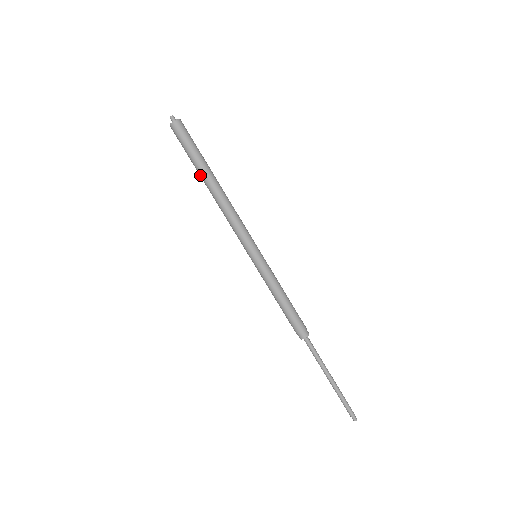
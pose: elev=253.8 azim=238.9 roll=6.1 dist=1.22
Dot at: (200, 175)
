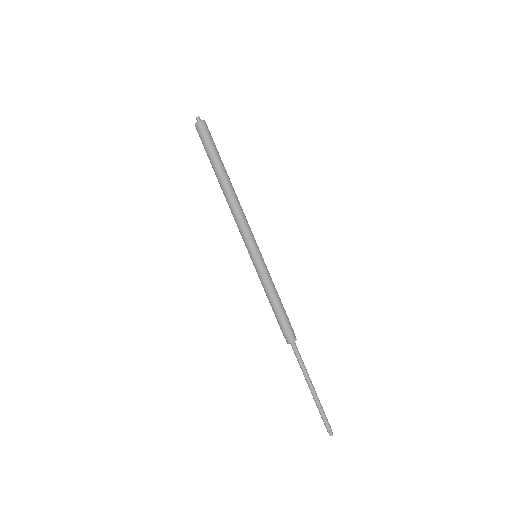
Dot at: (215, 173)
